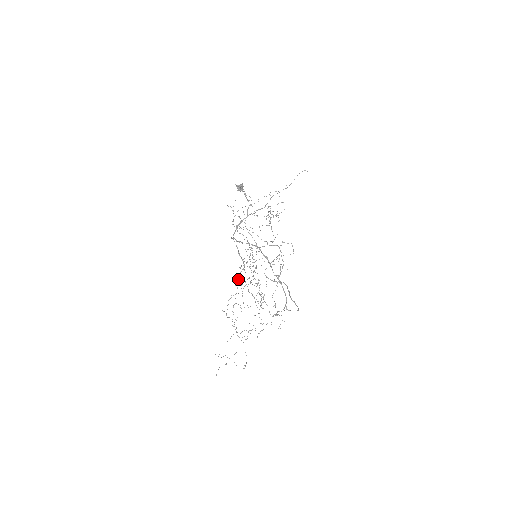
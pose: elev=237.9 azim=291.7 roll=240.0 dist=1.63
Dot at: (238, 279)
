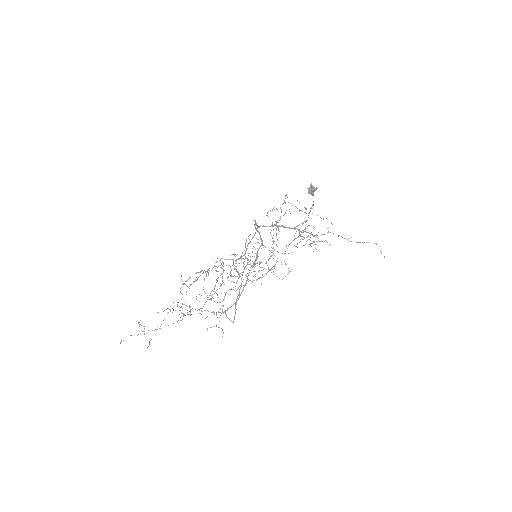
Dot at: occluded
